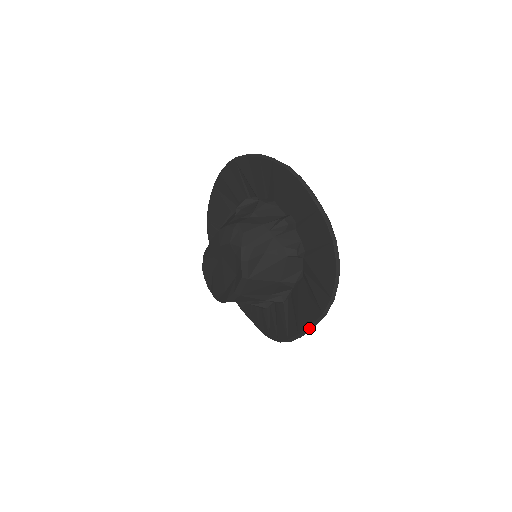
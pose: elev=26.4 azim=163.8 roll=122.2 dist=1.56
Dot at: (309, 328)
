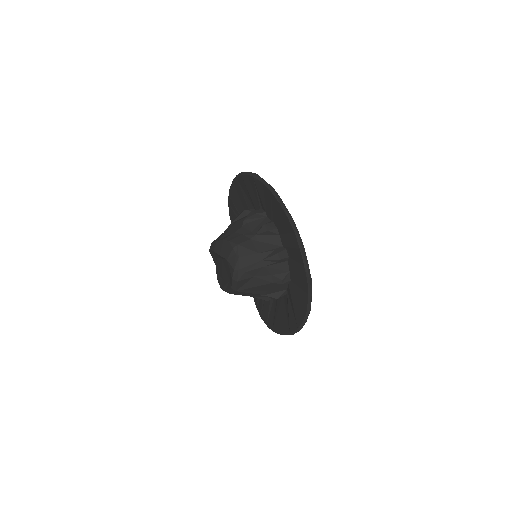
Dot at: (280, 333)
